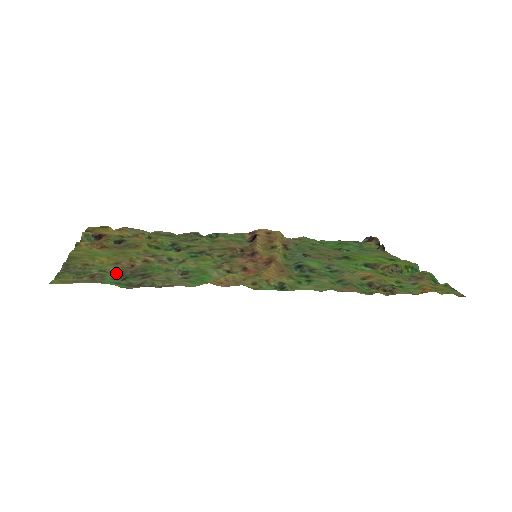
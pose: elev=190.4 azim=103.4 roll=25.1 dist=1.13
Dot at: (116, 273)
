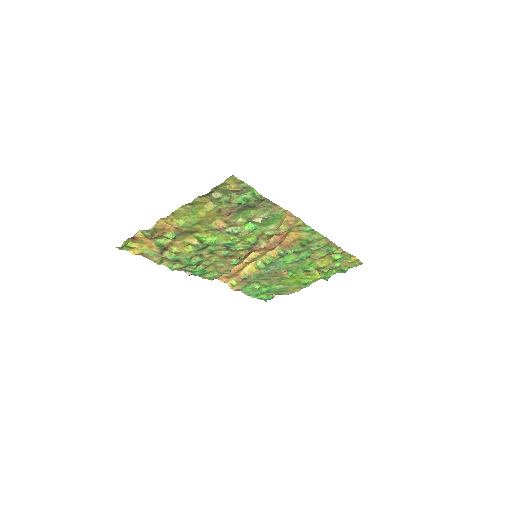
Dot at: (236, 203)
